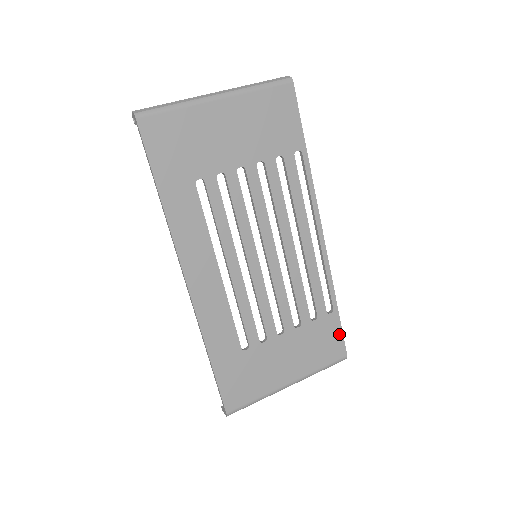
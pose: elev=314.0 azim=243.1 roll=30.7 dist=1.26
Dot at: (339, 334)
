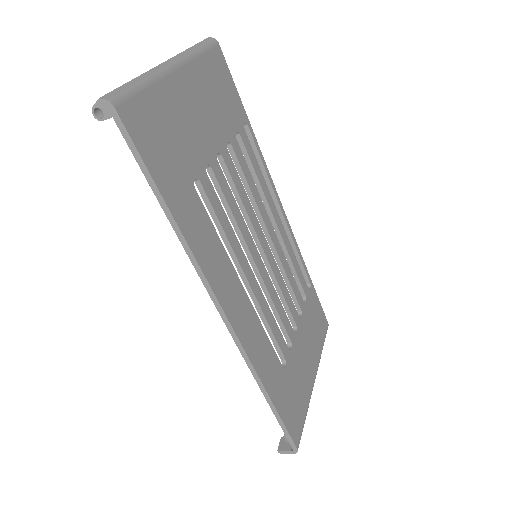
Dot at: (319, 306)
